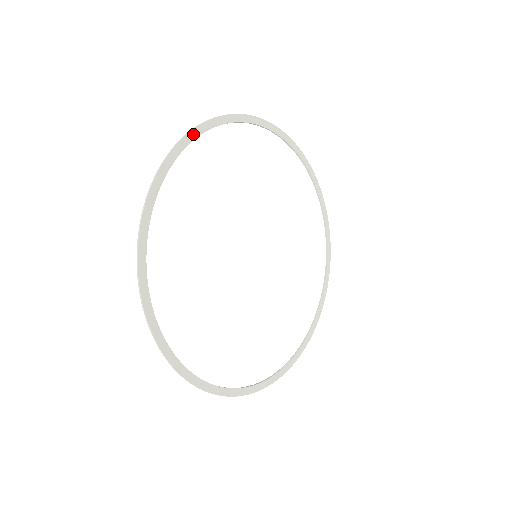
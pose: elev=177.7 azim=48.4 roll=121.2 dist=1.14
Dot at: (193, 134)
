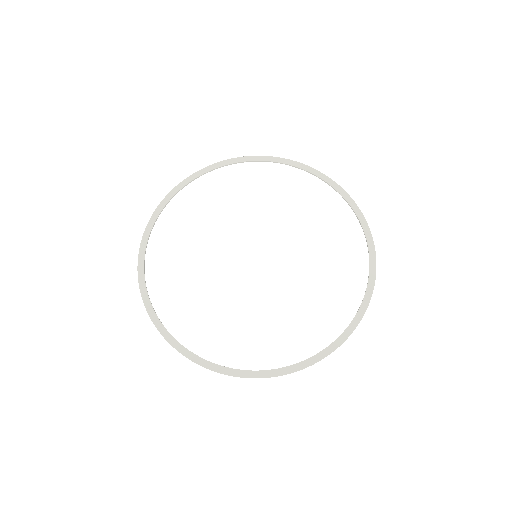
Dot at: (206, 170)
